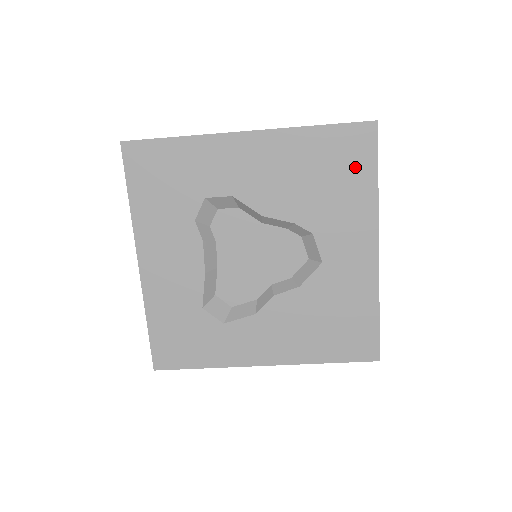
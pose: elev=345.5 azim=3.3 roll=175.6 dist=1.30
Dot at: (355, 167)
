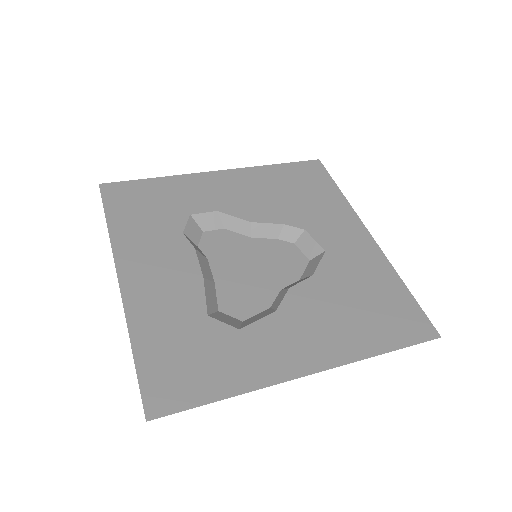
Dot at: (317, 184)
